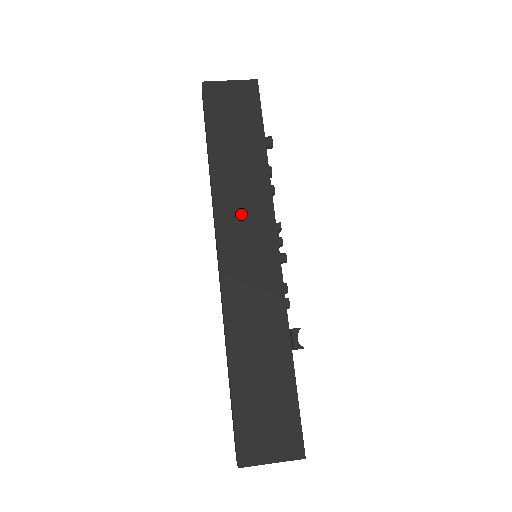
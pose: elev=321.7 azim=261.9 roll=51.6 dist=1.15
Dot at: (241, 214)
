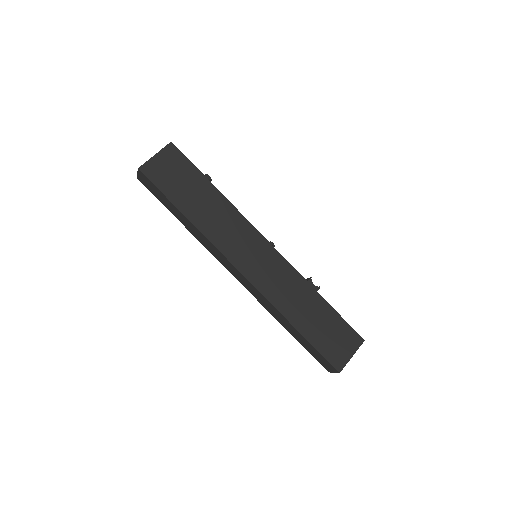
Dot at: (233, 238)
